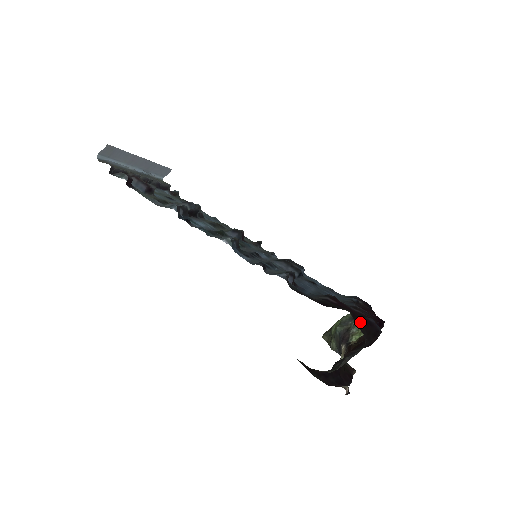
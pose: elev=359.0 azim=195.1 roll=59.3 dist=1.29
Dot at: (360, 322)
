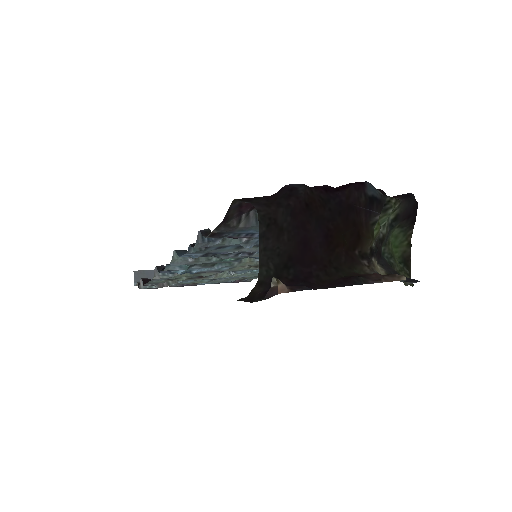
Dot at: (255, 198)
